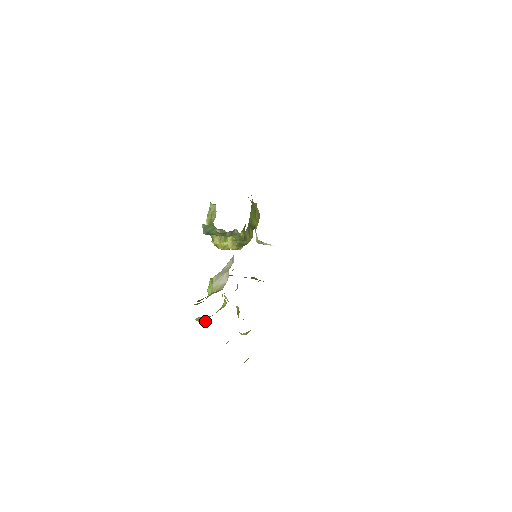
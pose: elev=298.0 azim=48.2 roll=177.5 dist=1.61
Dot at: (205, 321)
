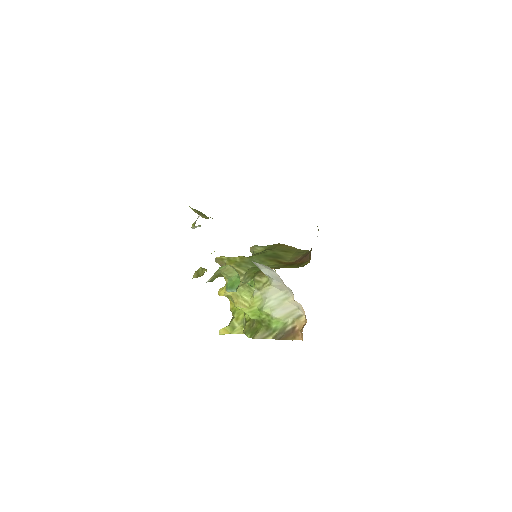
Dot at: occluded
